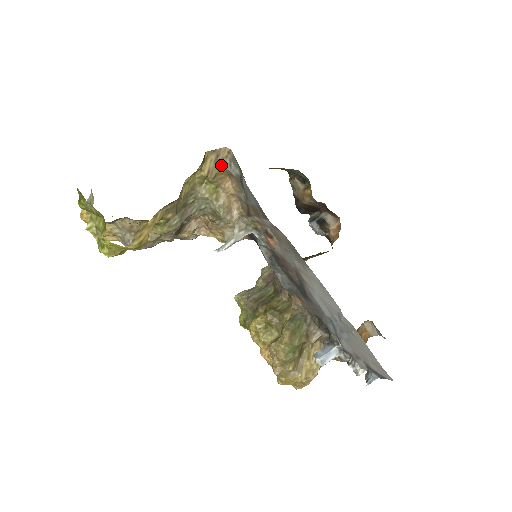
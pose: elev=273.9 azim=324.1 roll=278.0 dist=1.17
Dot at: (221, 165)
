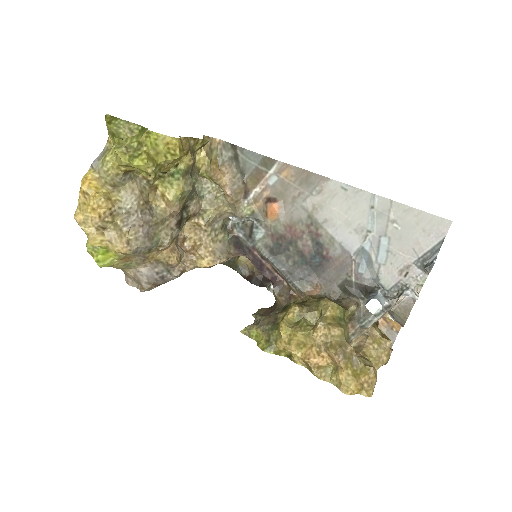
Dot at: (214, 154)
